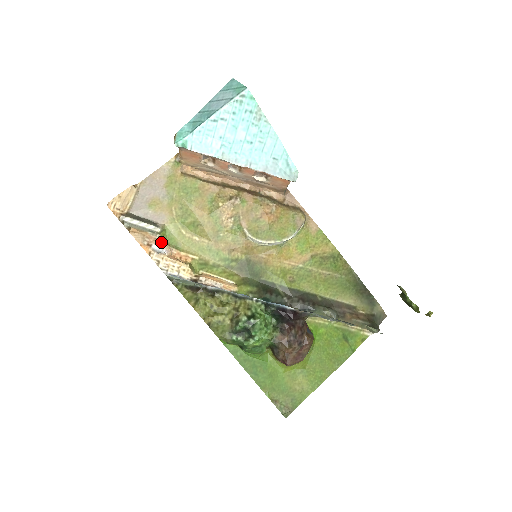
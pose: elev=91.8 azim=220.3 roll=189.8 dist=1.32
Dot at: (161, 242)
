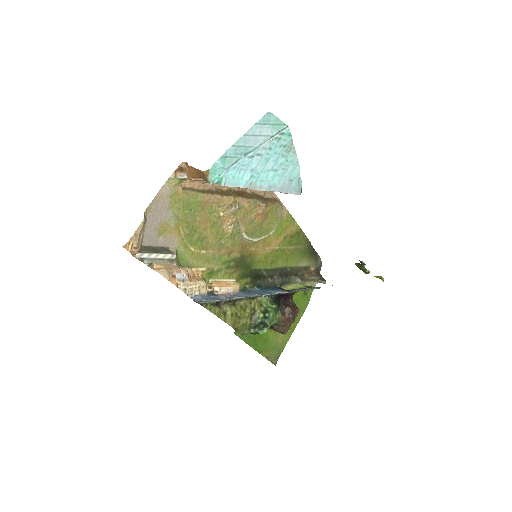
Dot at: (179, 267)
